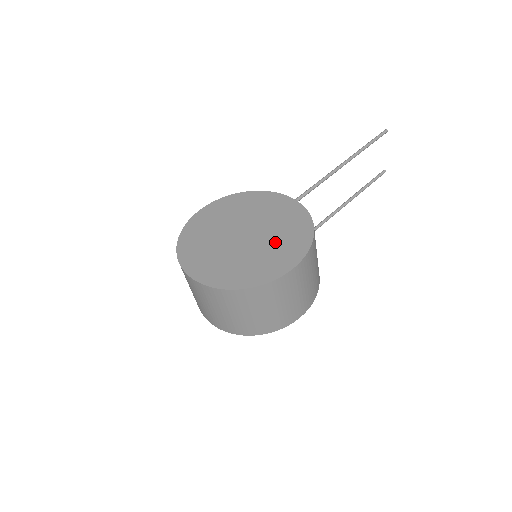
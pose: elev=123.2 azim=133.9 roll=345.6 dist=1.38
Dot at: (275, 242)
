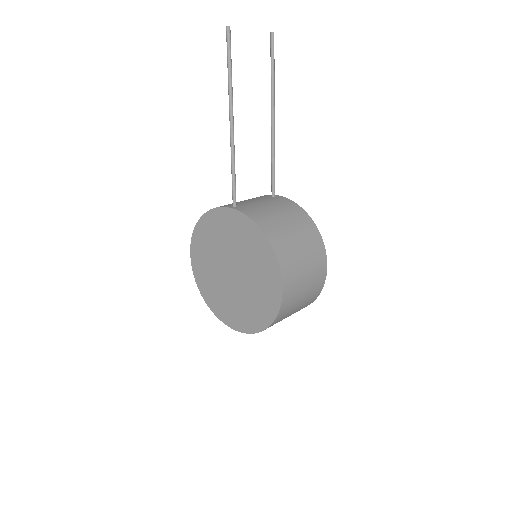
Dot at: (254, 269)
